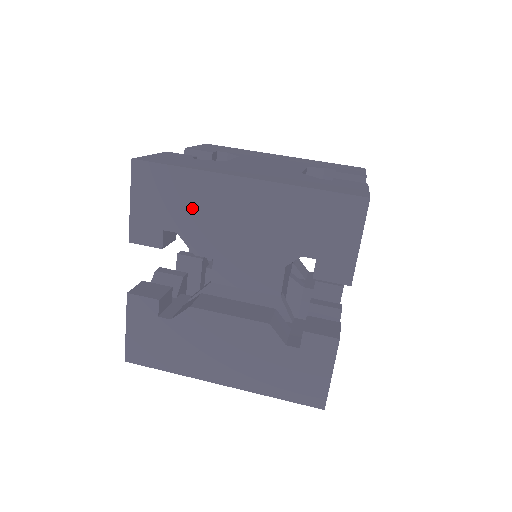
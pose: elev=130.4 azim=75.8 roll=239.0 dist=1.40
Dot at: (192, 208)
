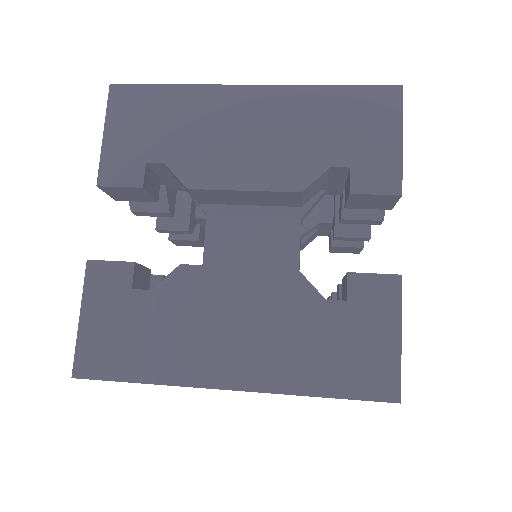
Dot at: (185, 129)
